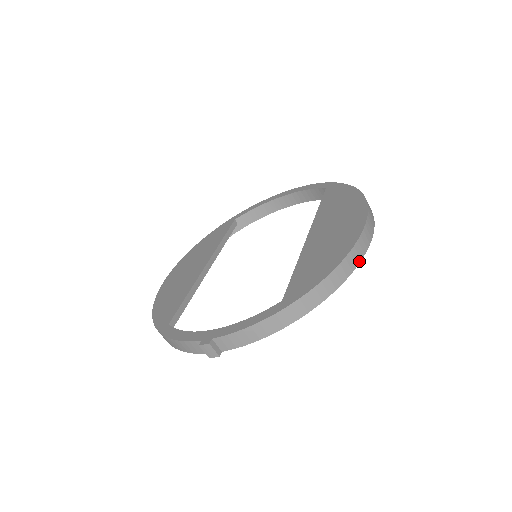
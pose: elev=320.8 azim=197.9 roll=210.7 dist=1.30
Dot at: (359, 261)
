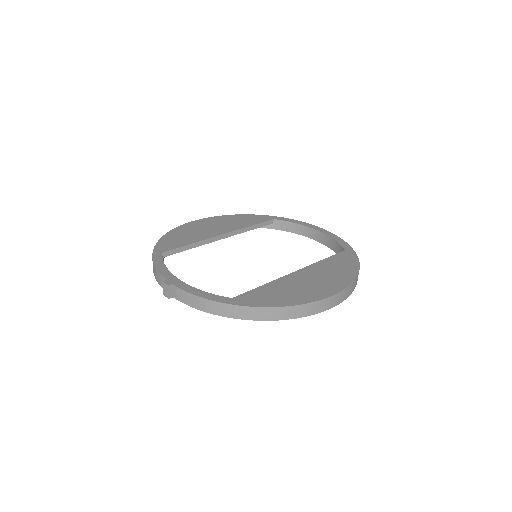
Dot at: (304, 316)
